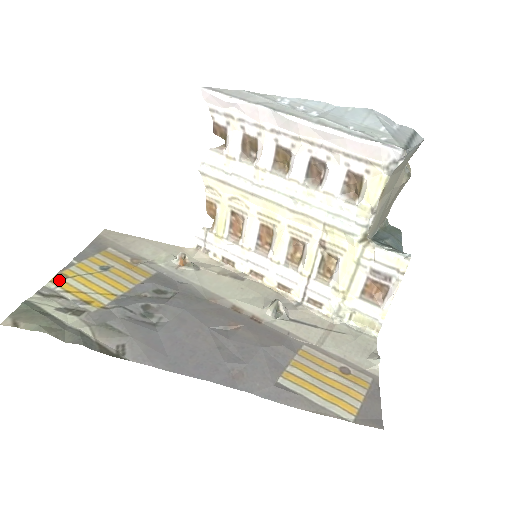
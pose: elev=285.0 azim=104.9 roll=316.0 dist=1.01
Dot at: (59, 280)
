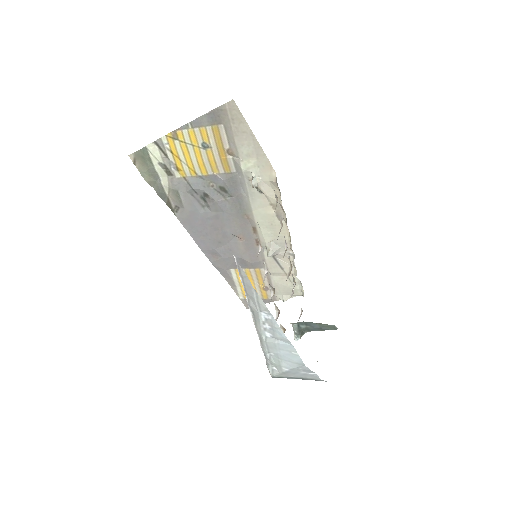
Dot at: (171, 138)
